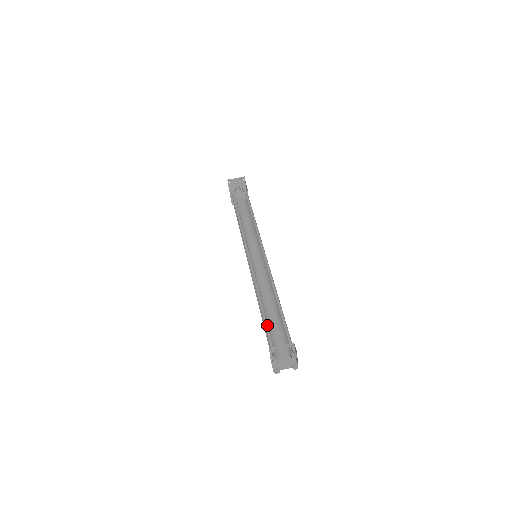
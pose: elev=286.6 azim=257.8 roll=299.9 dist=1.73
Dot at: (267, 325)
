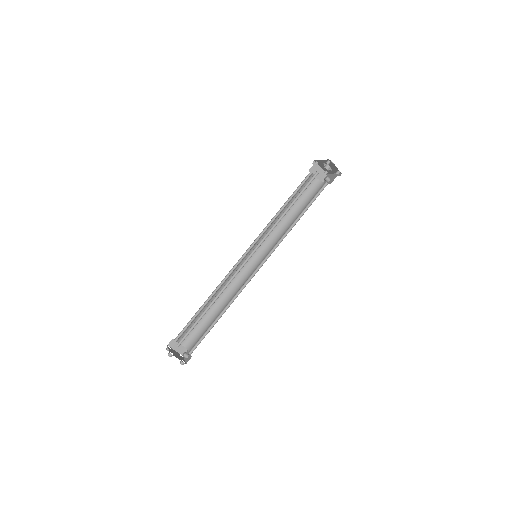
Dot at: (194, 325)
